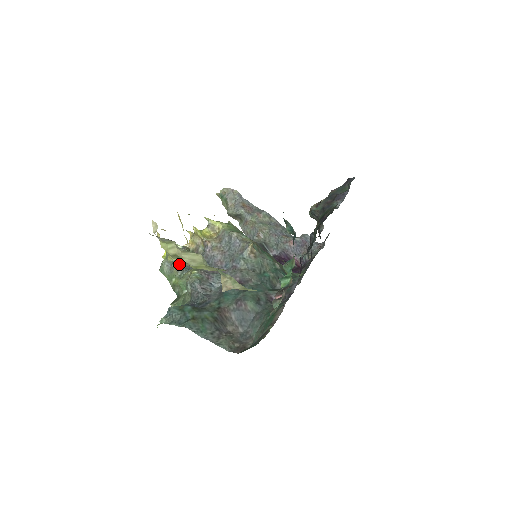
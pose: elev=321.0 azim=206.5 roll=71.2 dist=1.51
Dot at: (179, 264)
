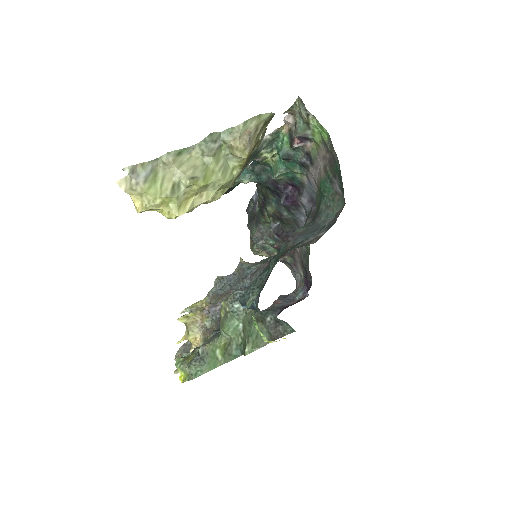
Dot at: (205, 343)
